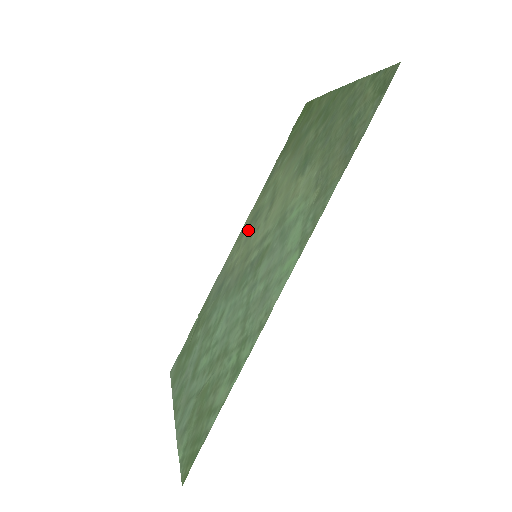
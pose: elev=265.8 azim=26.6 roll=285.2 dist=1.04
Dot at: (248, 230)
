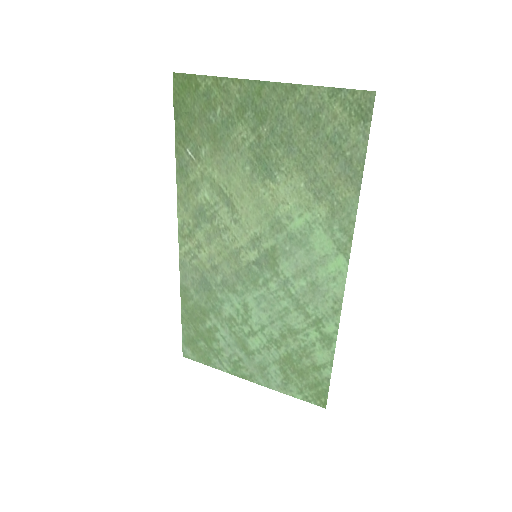
Dot at: (202, 229)
